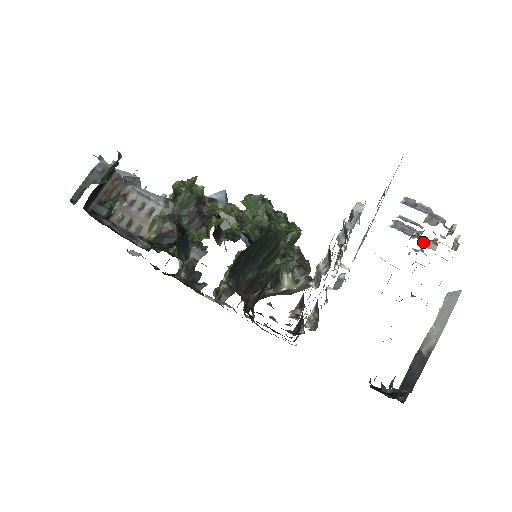
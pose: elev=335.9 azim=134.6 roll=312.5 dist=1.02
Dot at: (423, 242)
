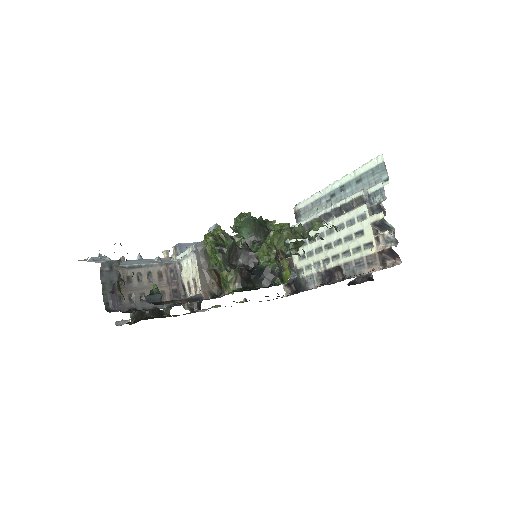
Dot at: occluded
